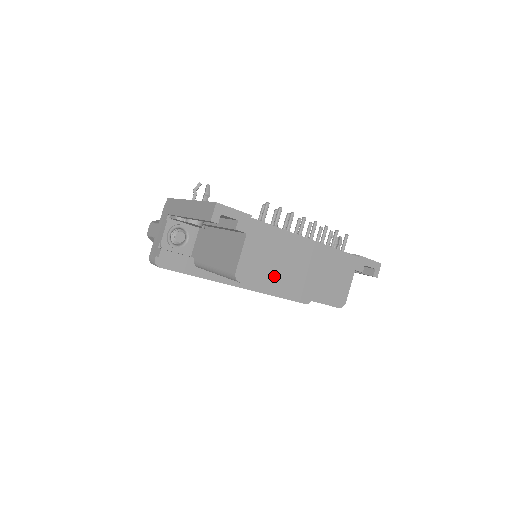
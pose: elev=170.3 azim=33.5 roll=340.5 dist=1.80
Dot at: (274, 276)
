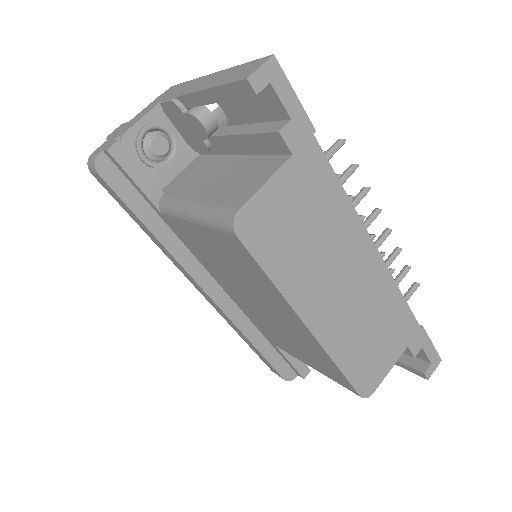
Dot at: (296, 267)
